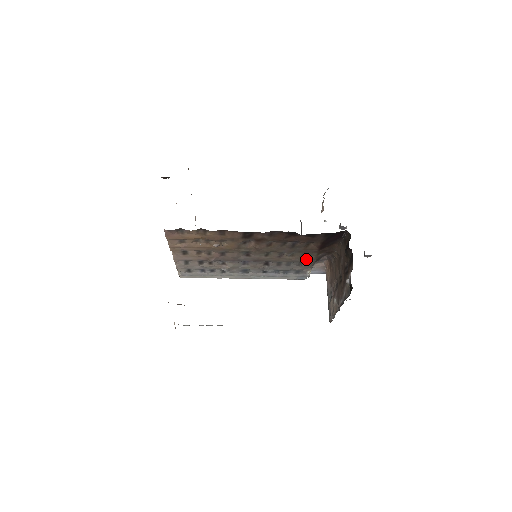
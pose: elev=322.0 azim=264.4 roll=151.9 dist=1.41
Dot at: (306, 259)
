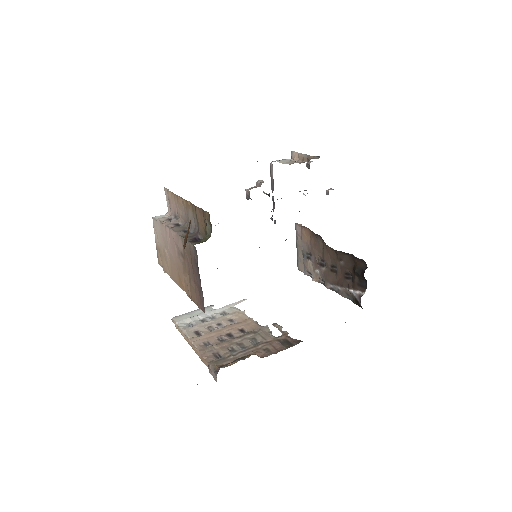
Dot at: occluded
